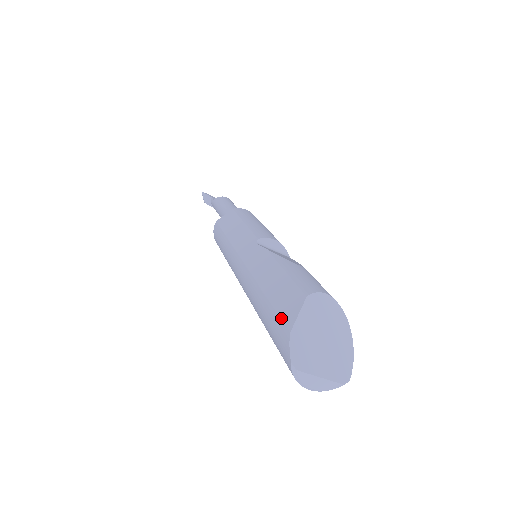
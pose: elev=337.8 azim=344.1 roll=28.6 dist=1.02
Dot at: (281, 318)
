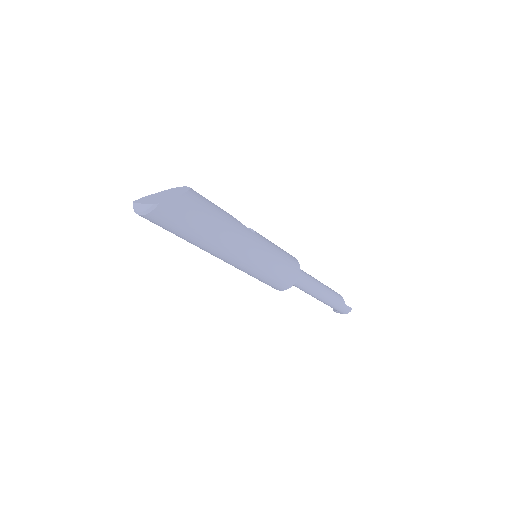
Dot at: occluded
